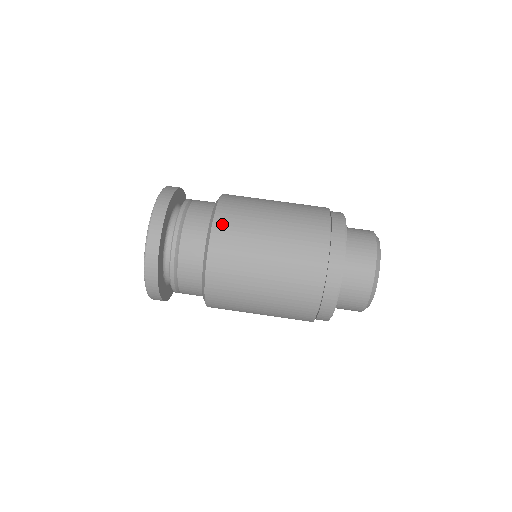
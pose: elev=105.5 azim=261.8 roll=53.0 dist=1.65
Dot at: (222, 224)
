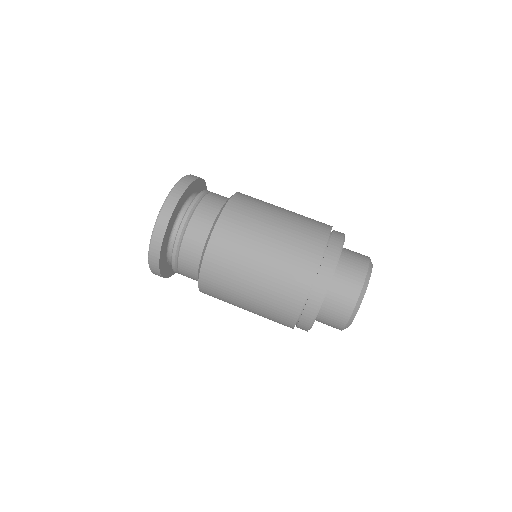
Dot at: (217, 245)
